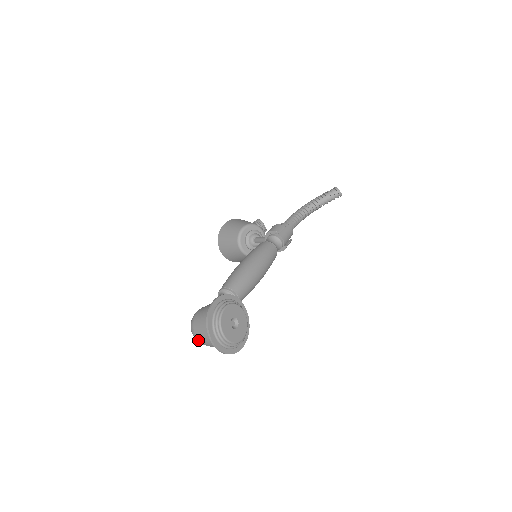
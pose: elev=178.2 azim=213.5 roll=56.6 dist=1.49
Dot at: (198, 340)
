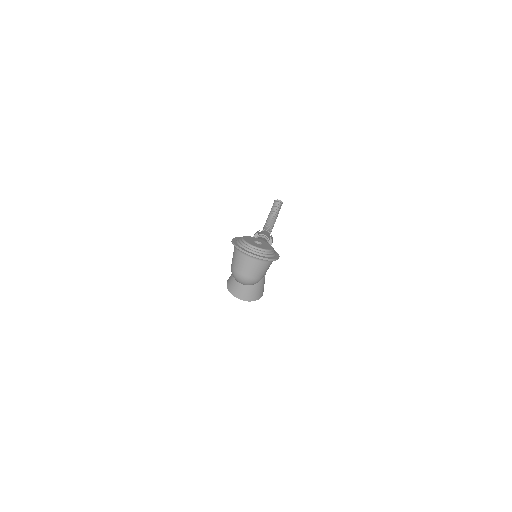
Dot at: (246, 277)
